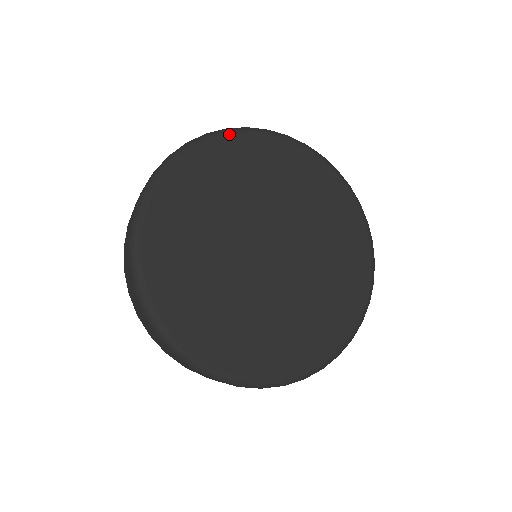
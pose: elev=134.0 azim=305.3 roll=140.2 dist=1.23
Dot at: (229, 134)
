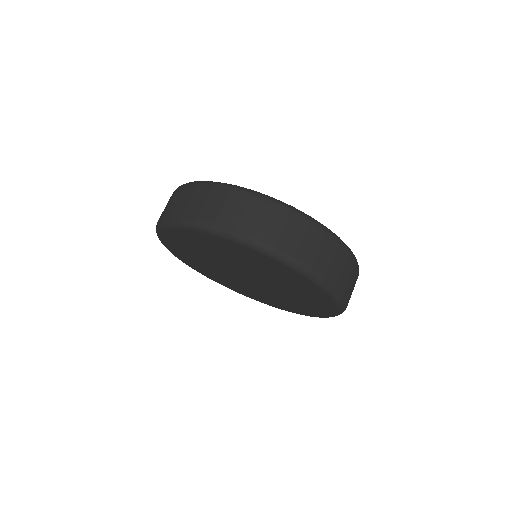
Dot at: (267, 256)
